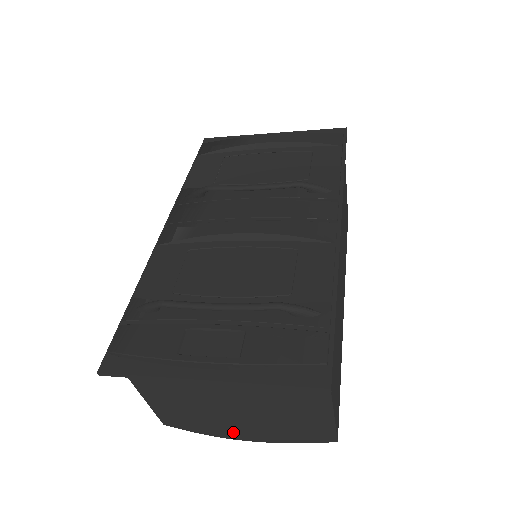
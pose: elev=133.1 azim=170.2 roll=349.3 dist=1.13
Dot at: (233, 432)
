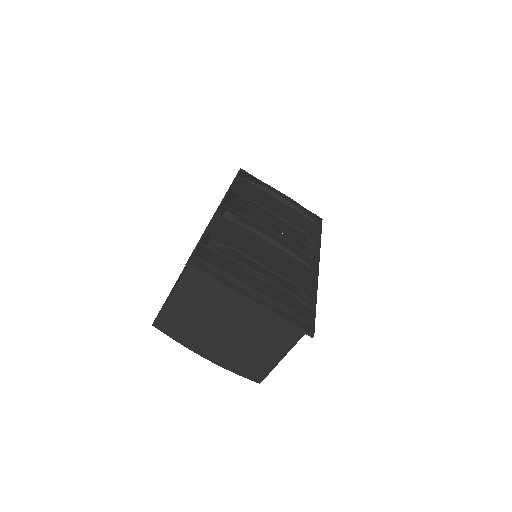
Dot at: (206, 348)
